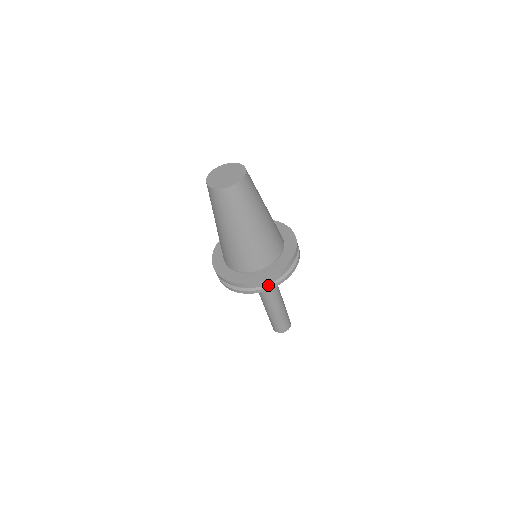
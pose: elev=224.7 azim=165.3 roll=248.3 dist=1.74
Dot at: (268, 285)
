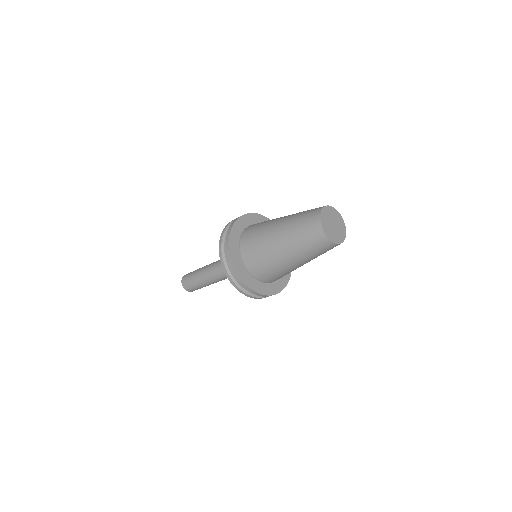
Dot at: occluded
